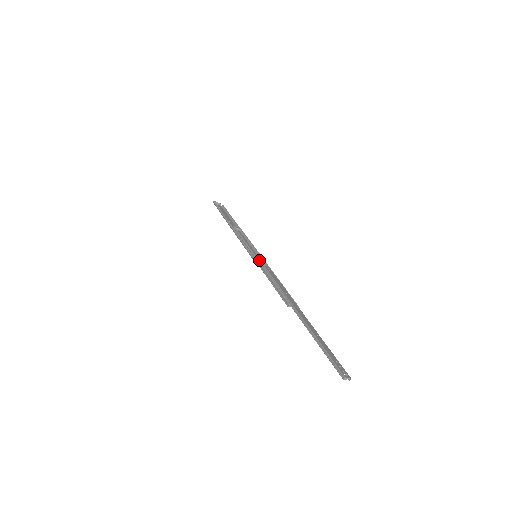
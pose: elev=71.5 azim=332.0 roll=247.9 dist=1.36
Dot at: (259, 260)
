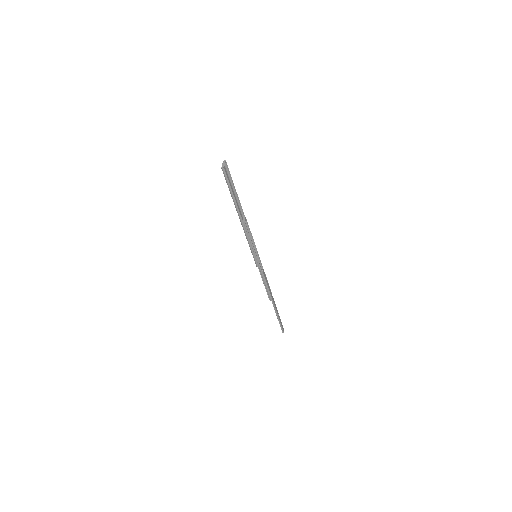
Dot at: (258, 262)
